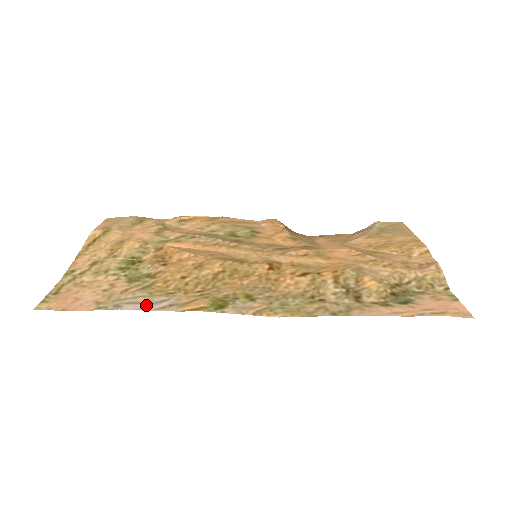
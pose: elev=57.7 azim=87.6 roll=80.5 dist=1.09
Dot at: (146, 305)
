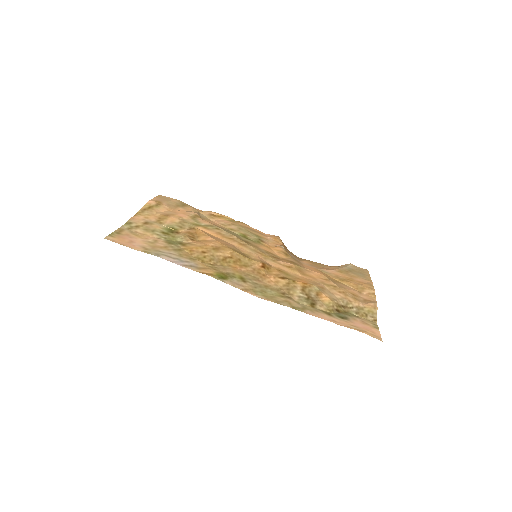
Dot at: (176, 260)
